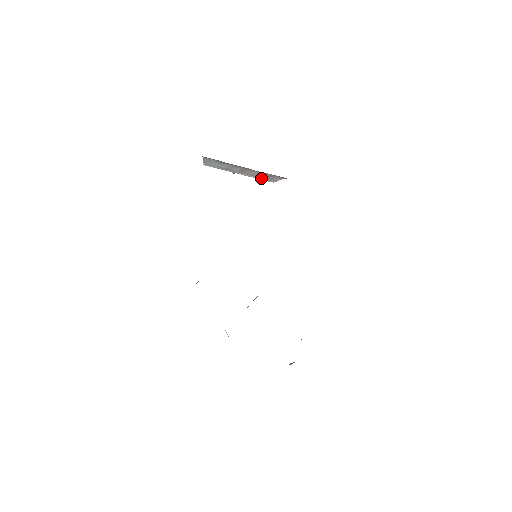
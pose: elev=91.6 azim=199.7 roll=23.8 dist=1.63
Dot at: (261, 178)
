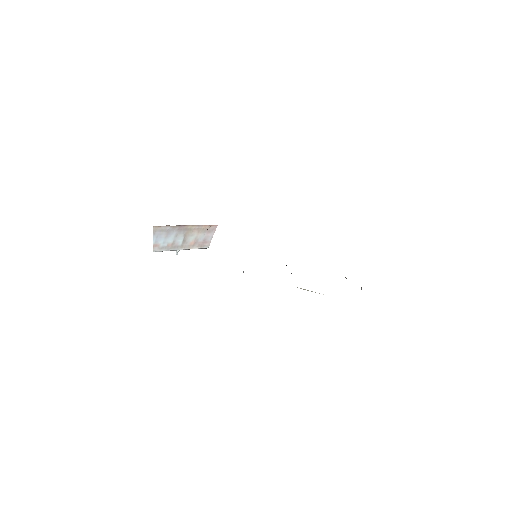
Dot at: (199, 246)
